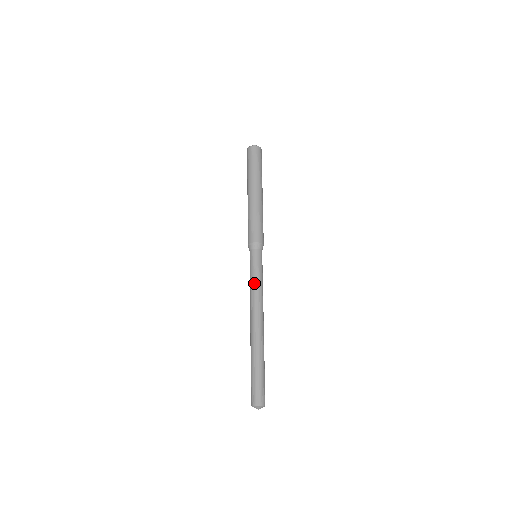
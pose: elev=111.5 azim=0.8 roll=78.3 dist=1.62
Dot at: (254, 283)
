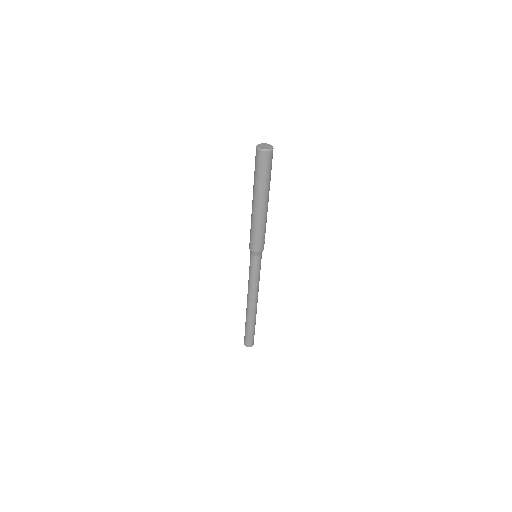
Dot at: (250, 280)
